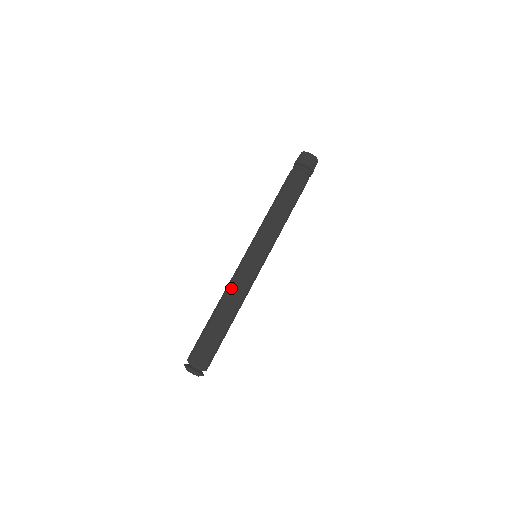
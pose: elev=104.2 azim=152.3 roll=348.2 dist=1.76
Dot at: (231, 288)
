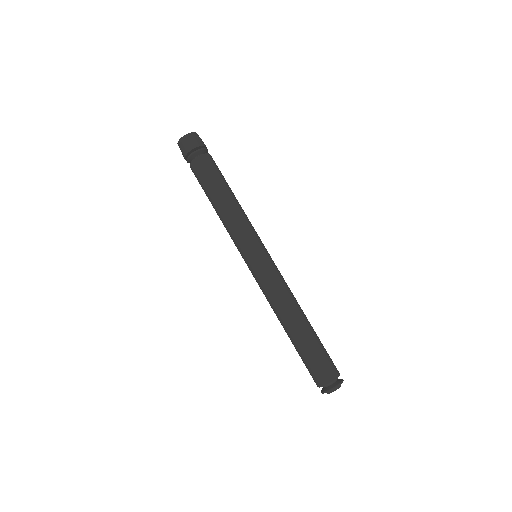
Dot at: occluded
